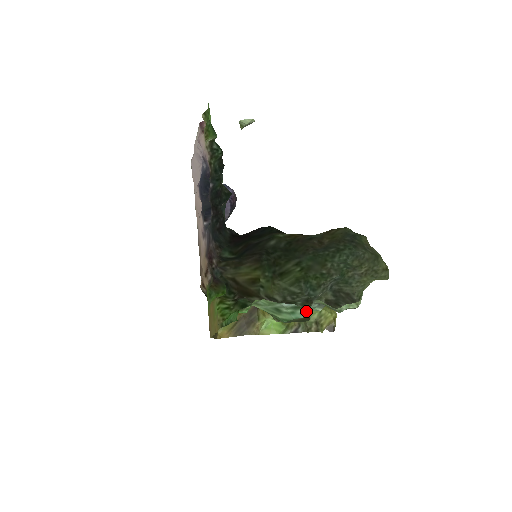
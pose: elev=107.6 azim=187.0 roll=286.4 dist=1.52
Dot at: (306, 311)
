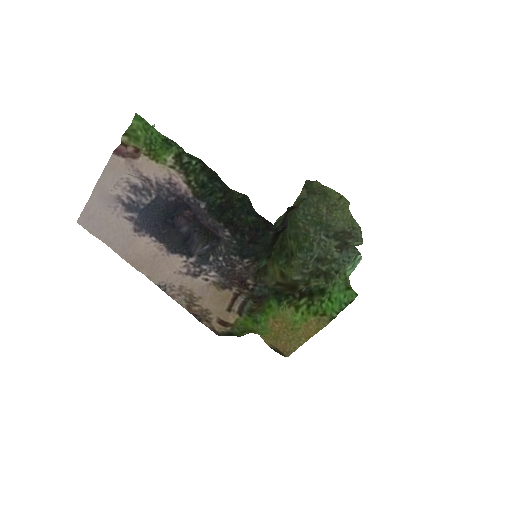
Dot at: (360, 256)
